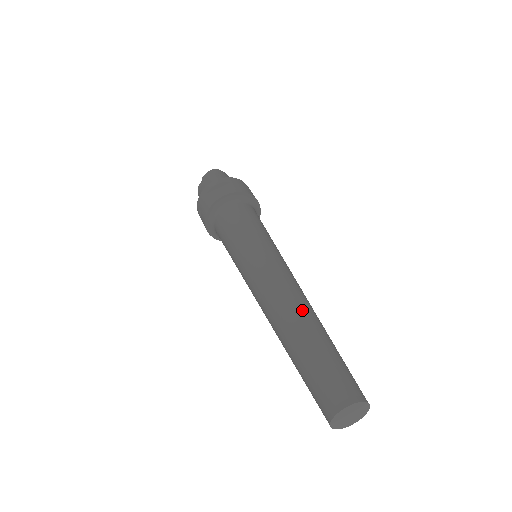
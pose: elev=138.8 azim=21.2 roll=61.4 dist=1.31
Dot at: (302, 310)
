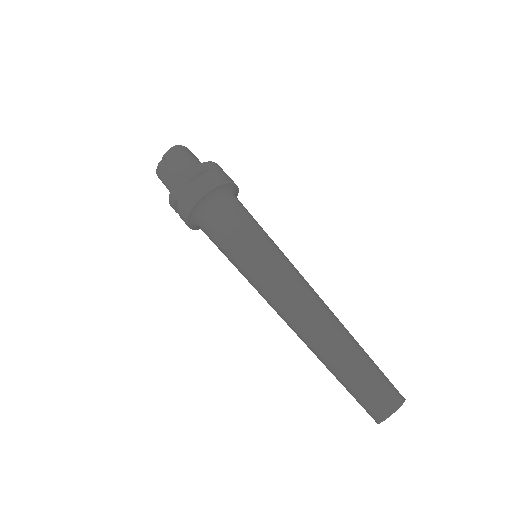
Dot at: (333, 322)
